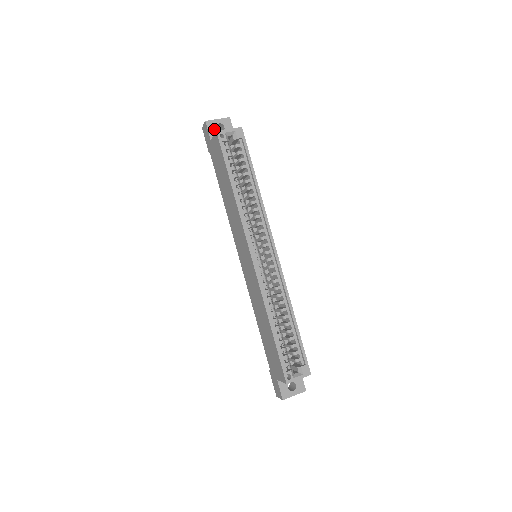
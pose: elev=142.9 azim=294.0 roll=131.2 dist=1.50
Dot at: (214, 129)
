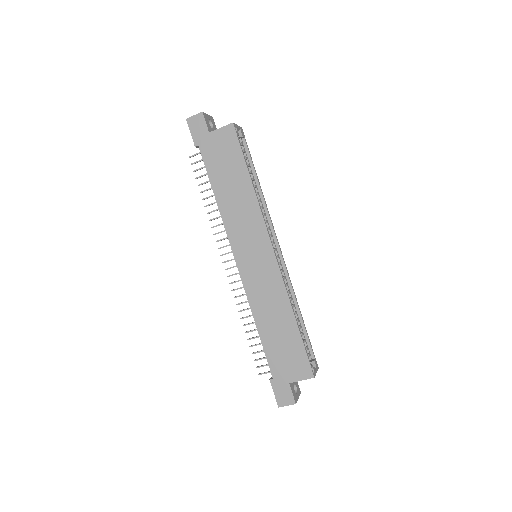
Dot at: (208, 123)
